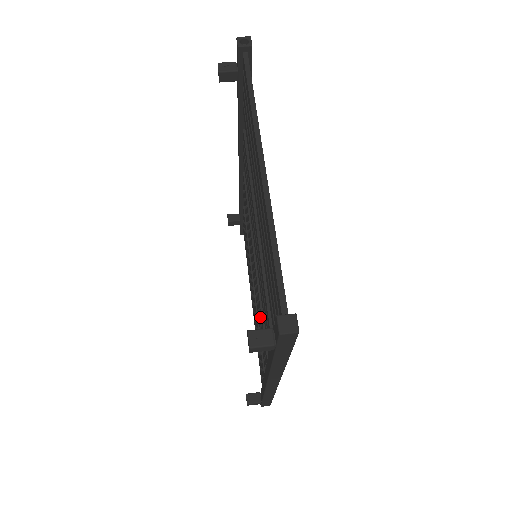
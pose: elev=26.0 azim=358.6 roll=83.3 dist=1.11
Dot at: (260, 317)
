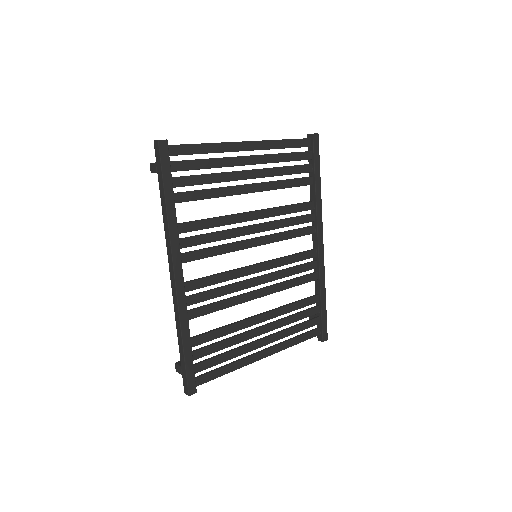
Dot at: (223, 286)
